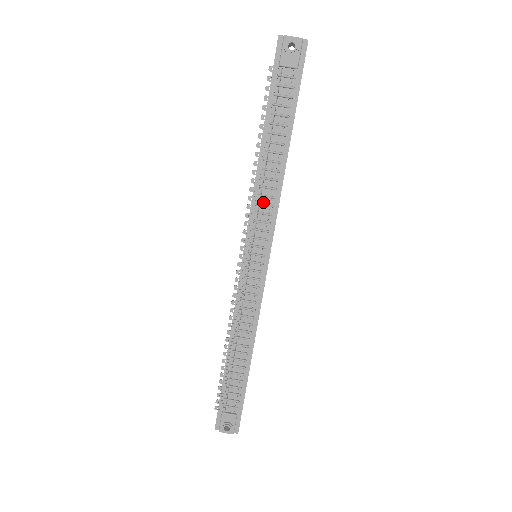
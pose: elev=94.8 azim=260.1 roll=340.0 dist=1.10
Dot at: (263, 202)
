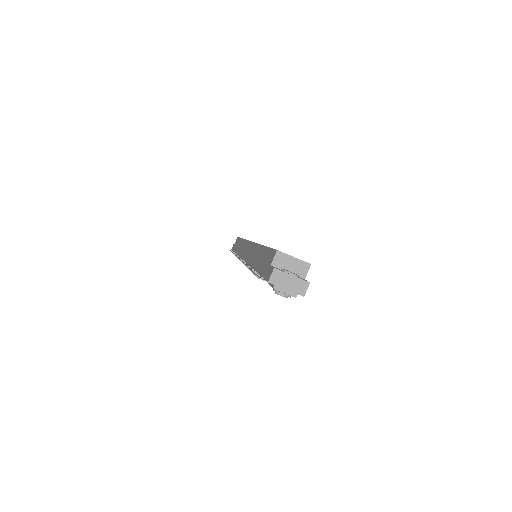
Dot at: occluded
